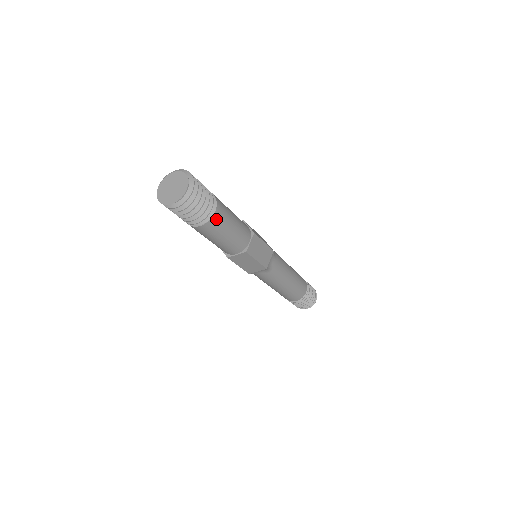
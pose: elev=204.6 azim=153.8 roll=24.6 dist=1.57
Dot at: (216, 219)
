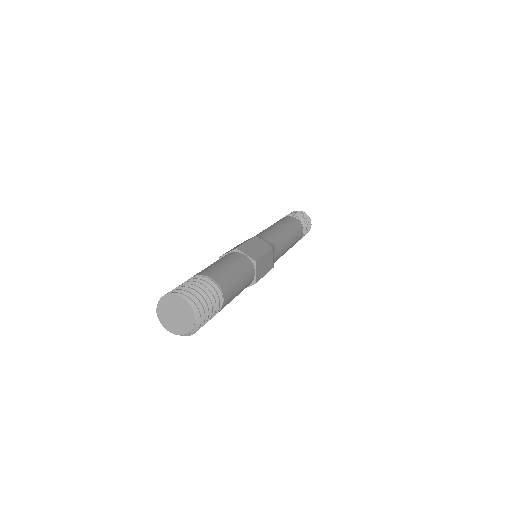
Dot at: occluded
